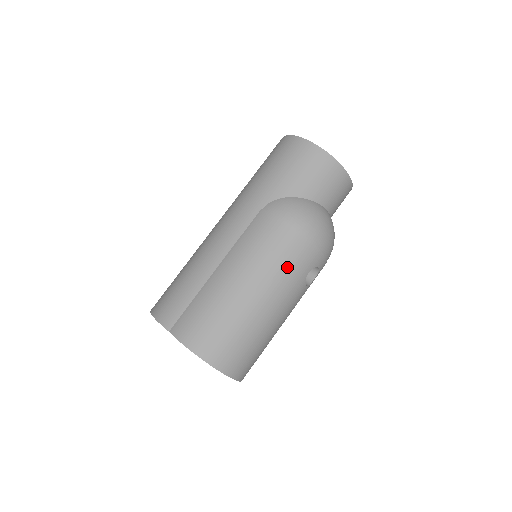
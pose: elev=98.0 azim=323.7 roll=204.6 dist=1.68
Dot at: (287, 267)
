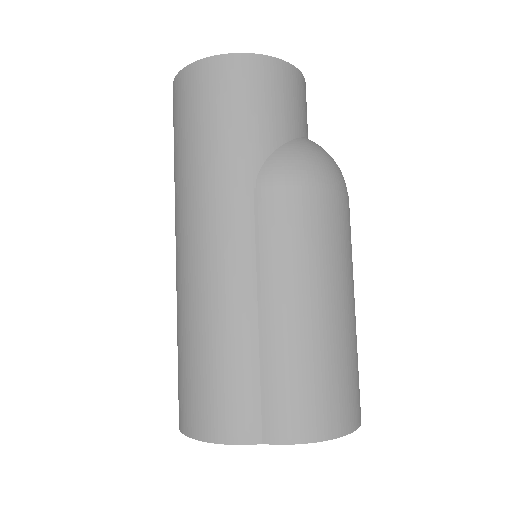
Dot at: (341, 243)
